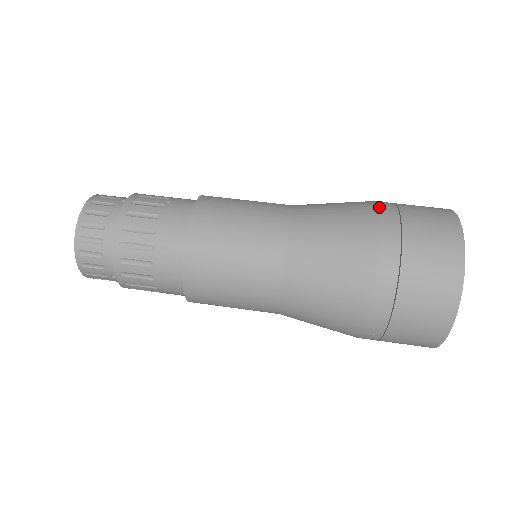
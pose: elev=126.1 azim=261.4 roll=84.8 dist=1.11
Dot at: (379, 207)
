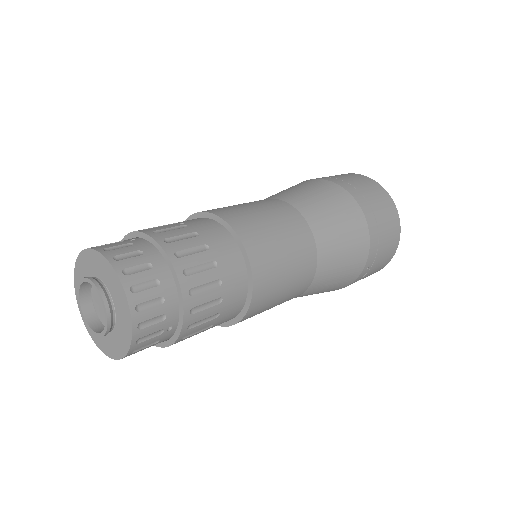
Dot at: (320, 178)
